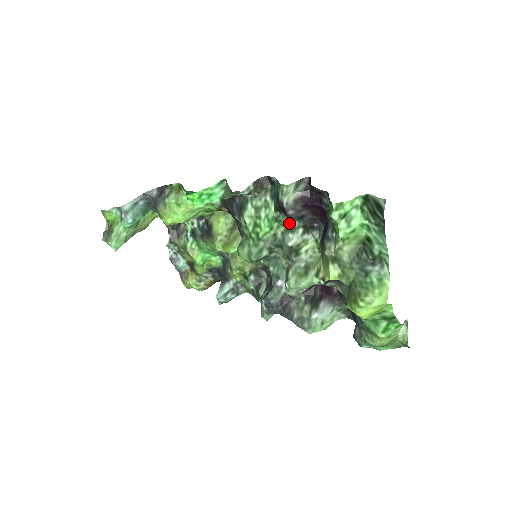
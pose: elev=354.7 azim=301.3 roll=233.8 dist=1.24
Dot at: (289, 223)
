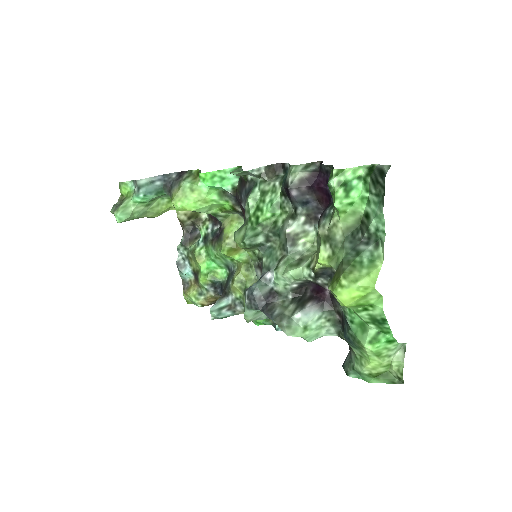
Dot at: (292, 210)
